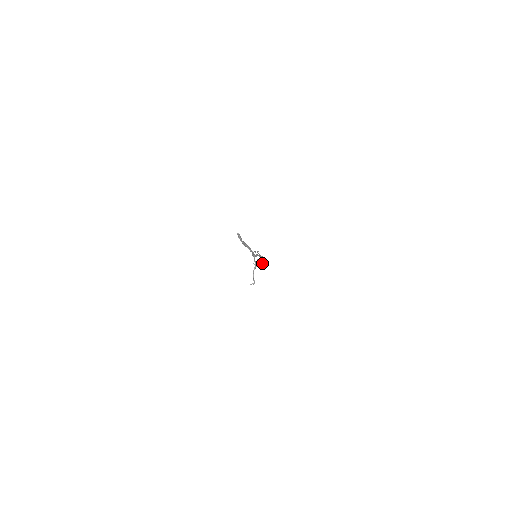
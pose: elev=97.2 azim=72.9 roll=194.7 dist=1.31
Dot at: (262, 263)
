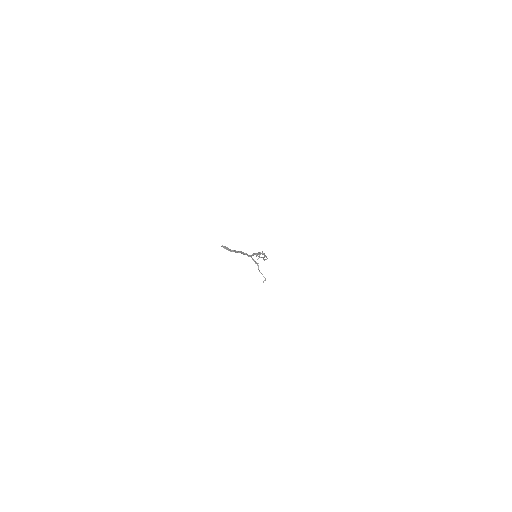
Dot at: occluded
